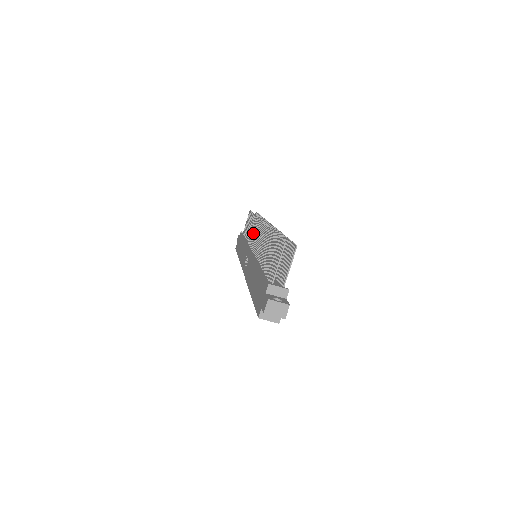
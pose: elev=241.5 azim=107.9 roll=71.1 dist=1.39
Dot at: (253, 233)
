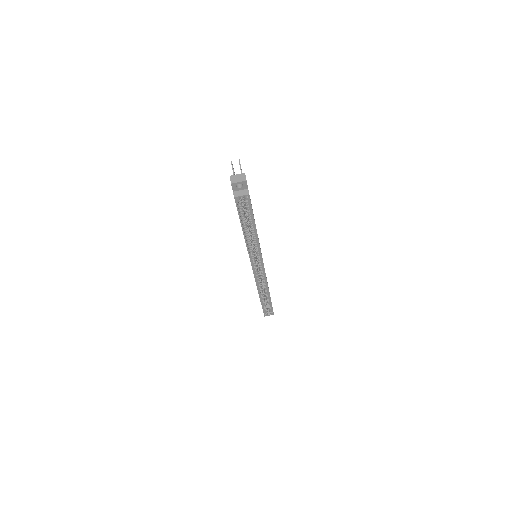
Dot at: occluded
